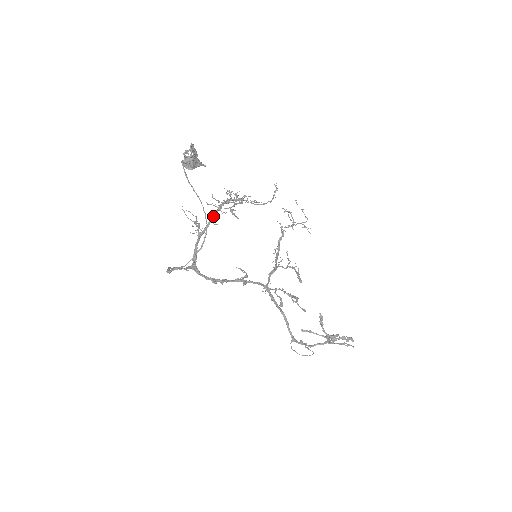
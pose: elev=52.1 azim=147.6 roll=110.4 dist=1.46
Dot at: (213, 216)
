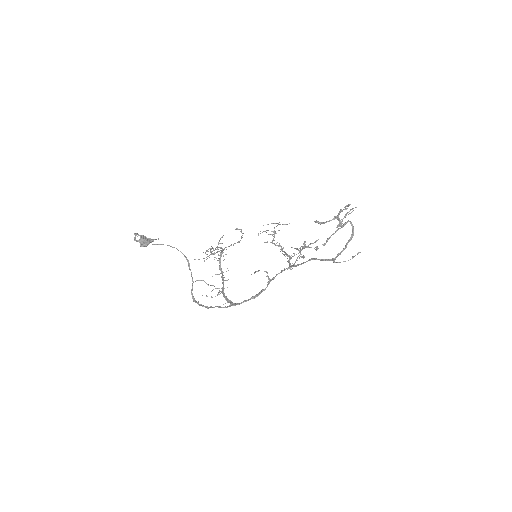
Dot at: (222, 279)
